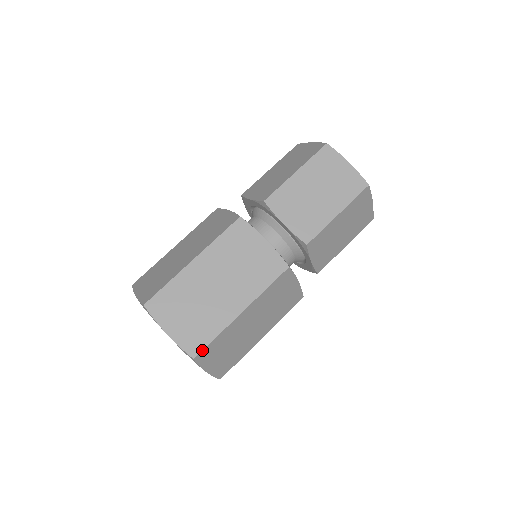
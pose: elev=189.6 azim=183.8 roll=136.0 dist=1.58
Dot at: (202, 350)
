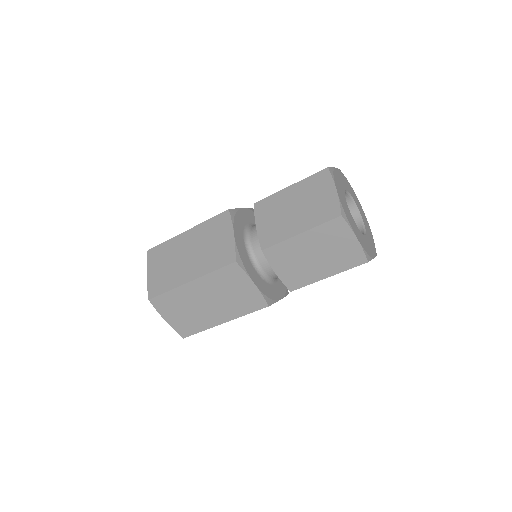
Dot at: (156, 296)
